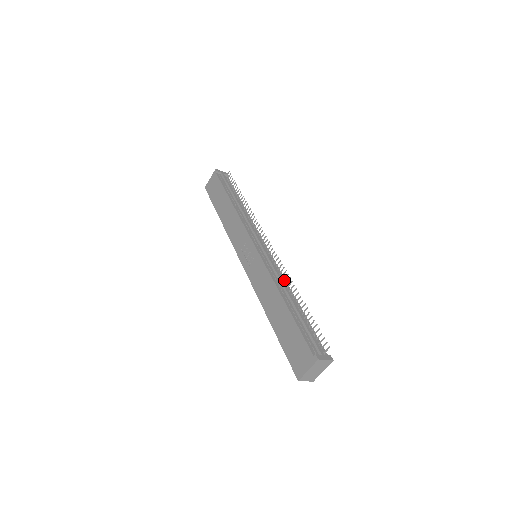
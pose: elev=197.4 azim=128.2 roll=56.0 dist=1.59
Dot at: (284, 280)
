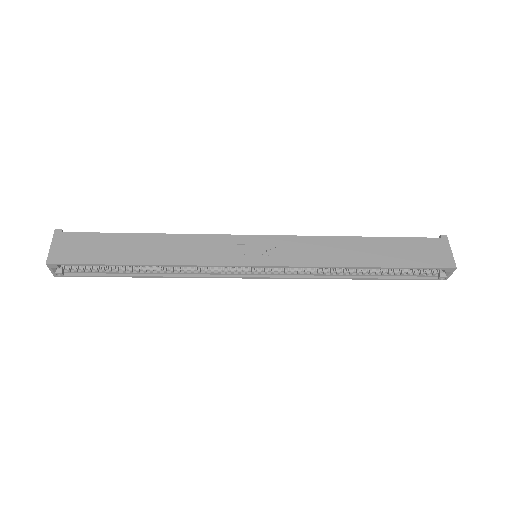
Dot at: occluded
